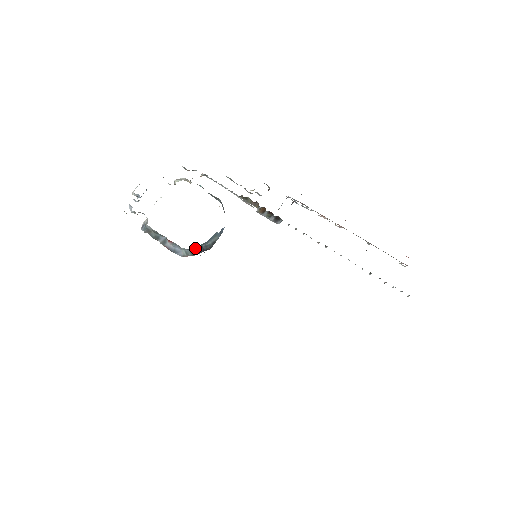
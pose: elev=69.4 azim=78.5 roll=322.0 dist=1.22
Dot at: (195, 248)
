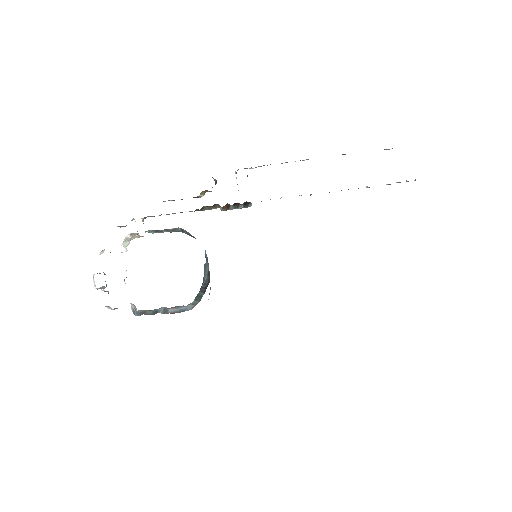
Dot at: (197, 294)
